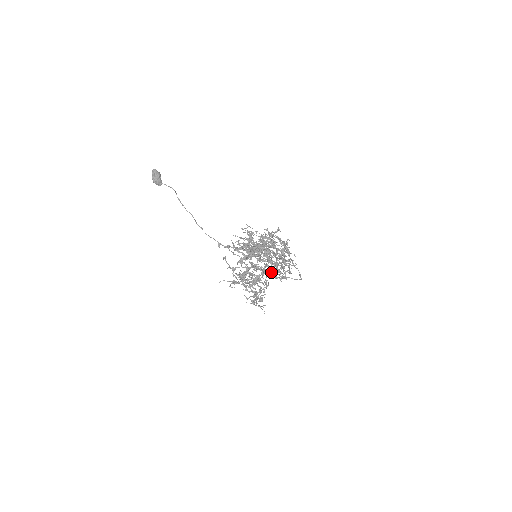
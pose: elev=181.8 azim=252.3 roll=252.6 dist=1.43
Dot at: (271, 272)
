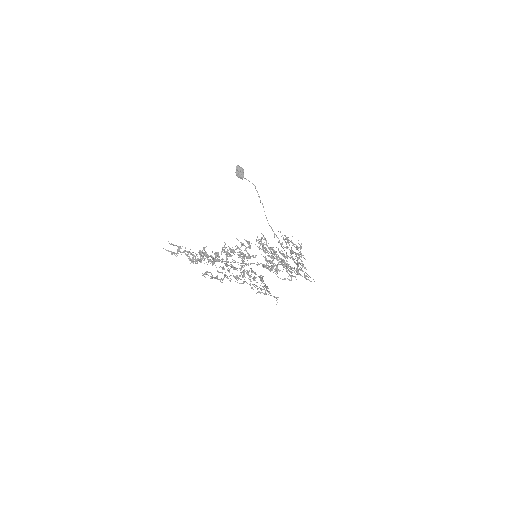
Dot at: occluded
